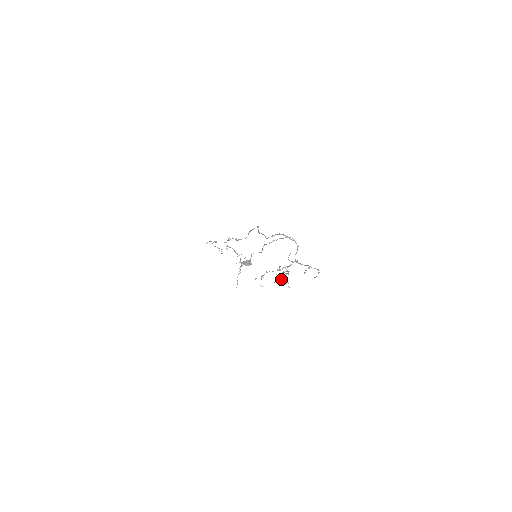
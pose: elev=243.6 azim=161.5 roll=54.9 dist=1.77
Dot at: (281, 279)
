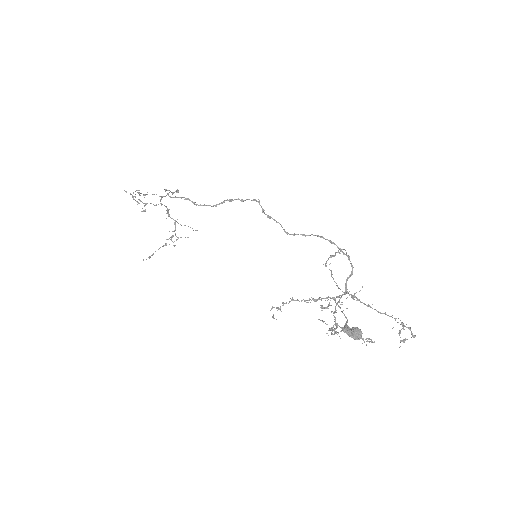
Dot at: (336, 328)
